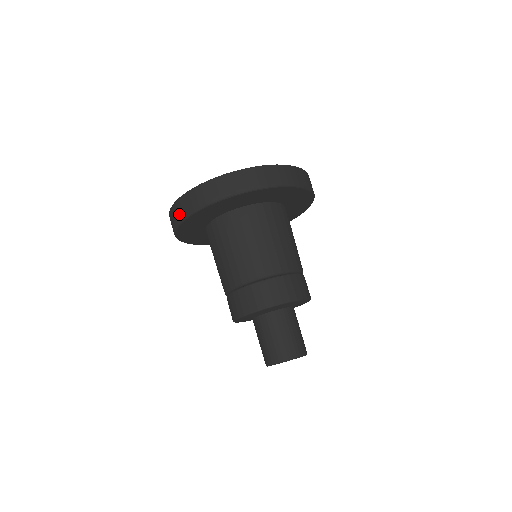
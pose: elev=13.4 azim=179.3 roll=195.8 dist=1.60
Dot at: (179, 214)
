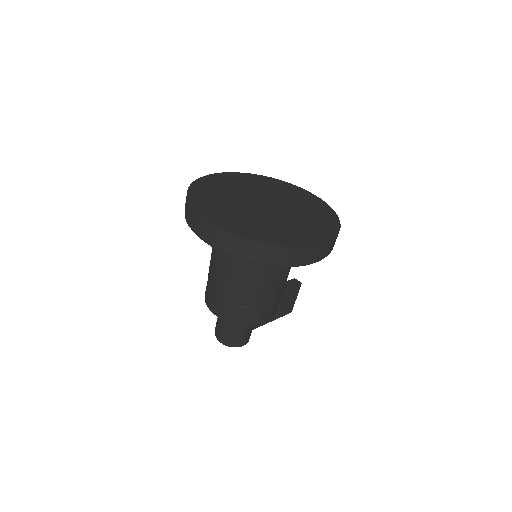
Dot at: occluded
